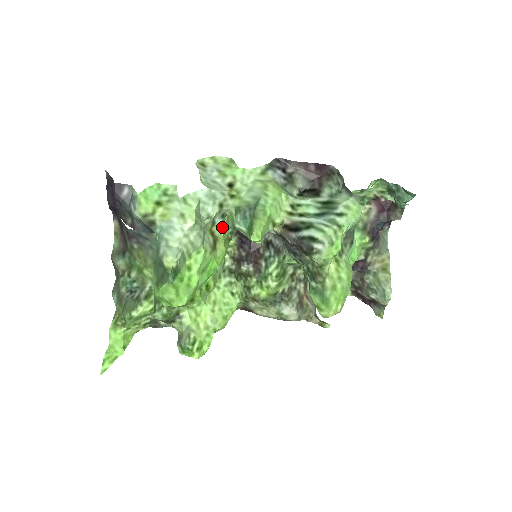
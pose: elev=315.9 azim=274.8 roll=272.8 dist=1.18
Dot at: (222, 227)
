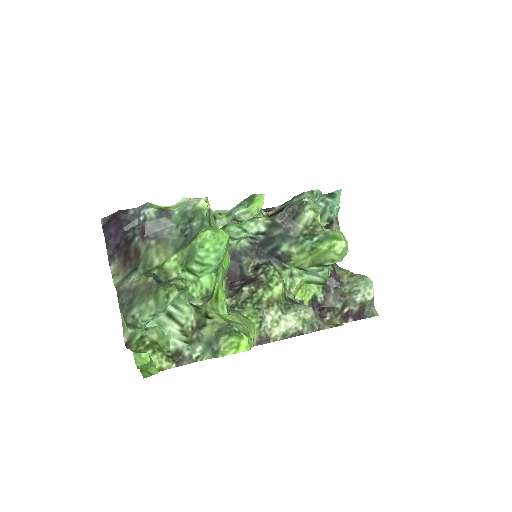
Dot at: occluded
